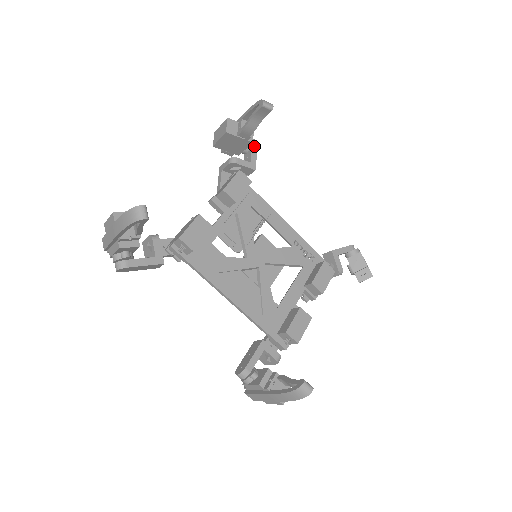
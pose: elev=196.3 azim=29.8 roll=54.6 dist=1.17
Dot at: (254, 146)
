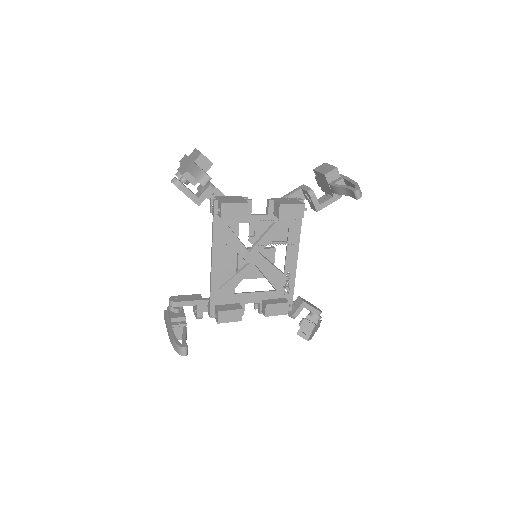
Dot at: (335, 198)
